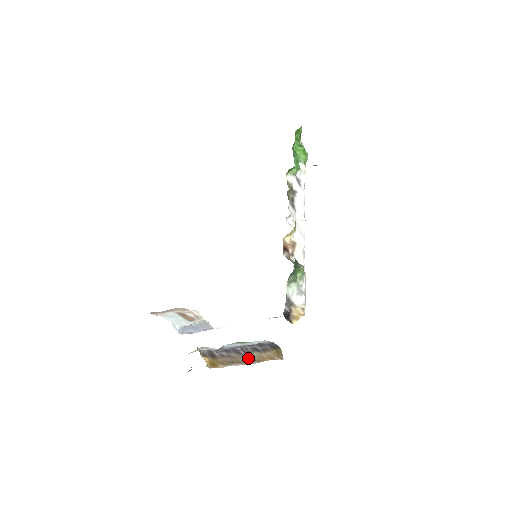
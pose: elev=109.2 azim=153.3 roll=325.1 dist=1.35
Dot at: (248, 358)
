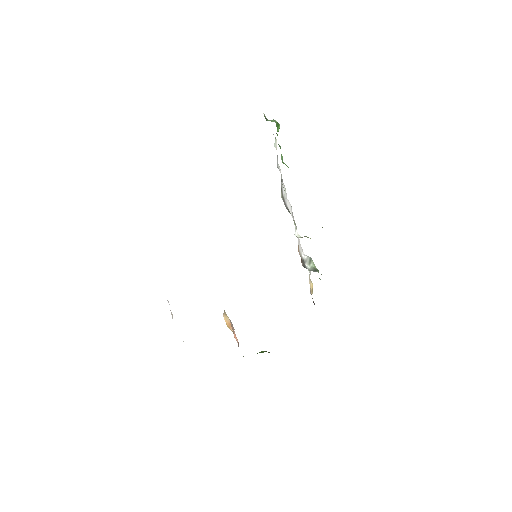
Dot at: occluded
